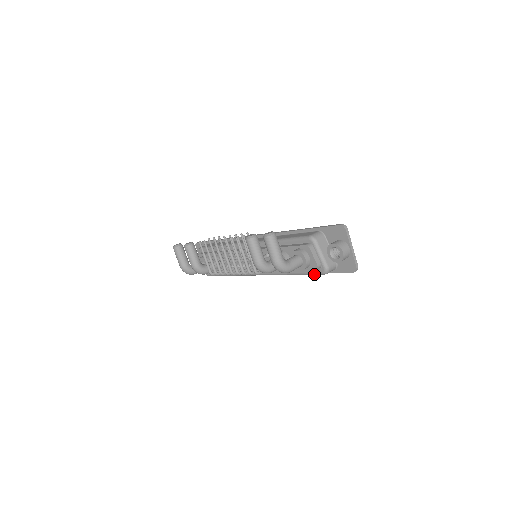
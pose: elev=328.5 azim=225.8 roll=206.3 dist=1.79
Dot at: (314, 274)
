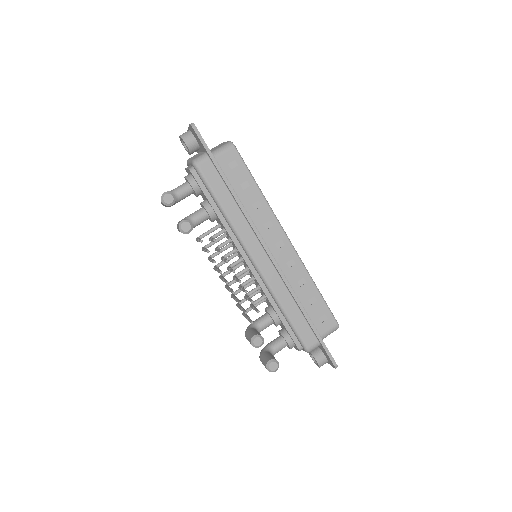
Dot at: occluded
